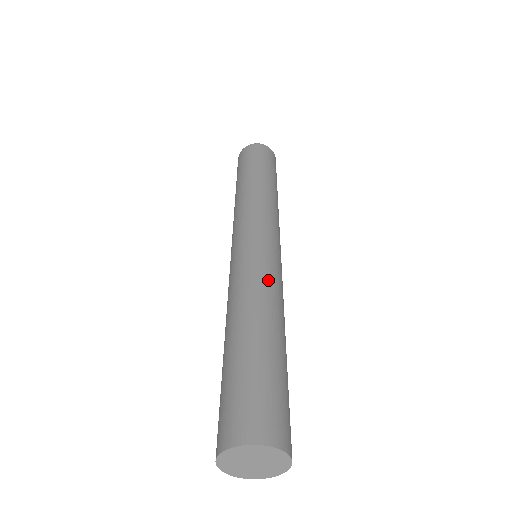
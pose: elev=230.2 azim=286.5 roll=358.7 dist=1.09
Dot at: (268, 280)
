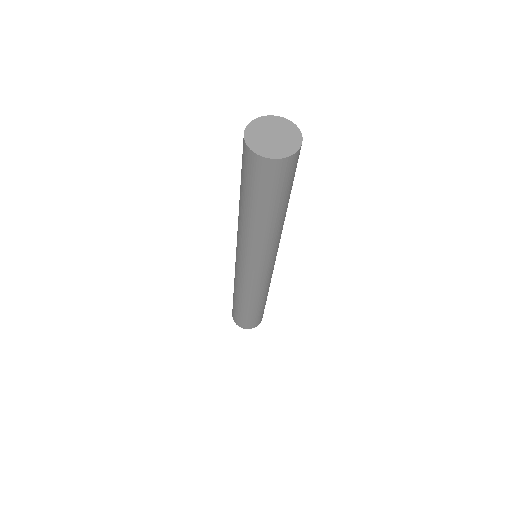
Dot at: occluded
